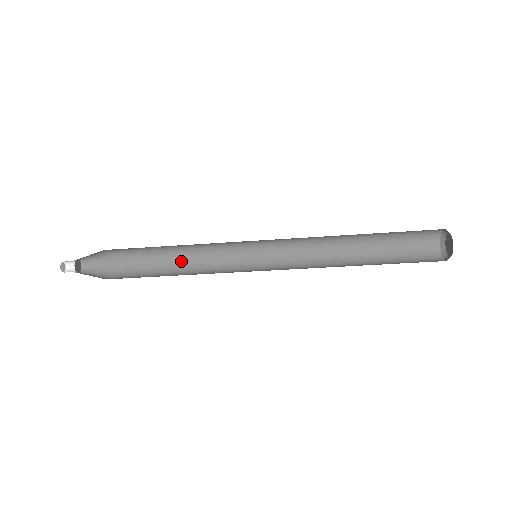
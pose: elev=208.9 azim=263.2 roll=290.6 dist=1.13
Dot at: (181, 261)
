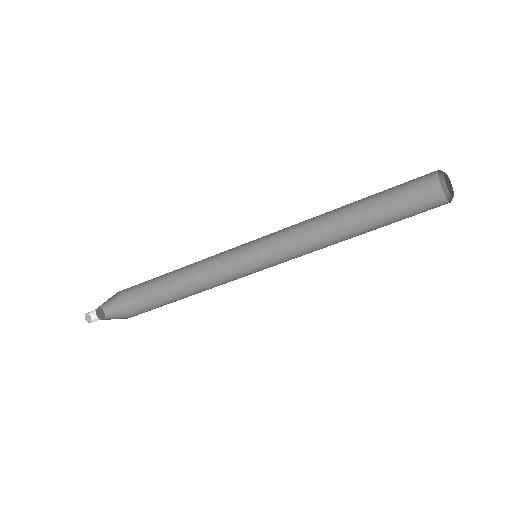
Dot at: (189, 278)
